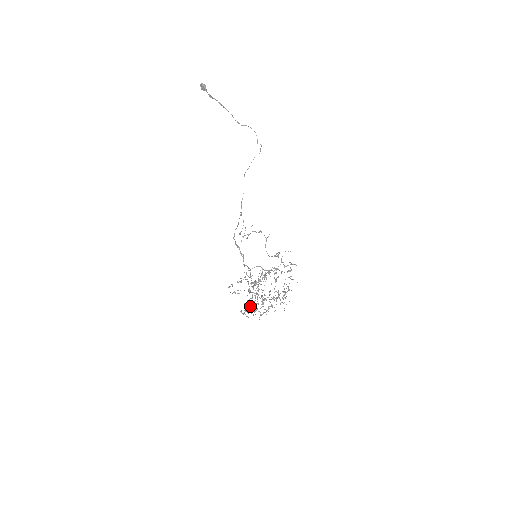
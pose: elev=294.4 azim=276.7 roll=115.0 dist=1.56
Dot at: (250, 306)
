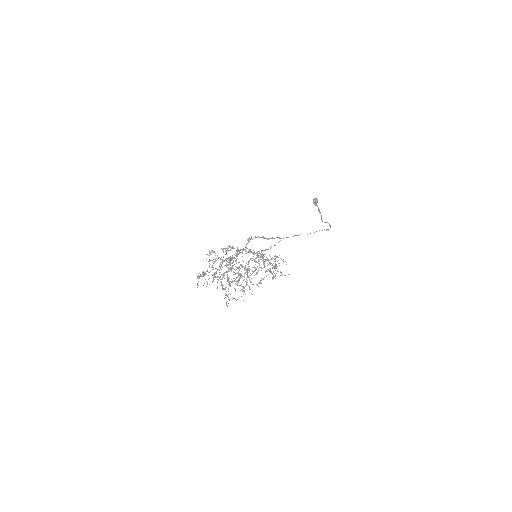
Dot at: (213, 263)
